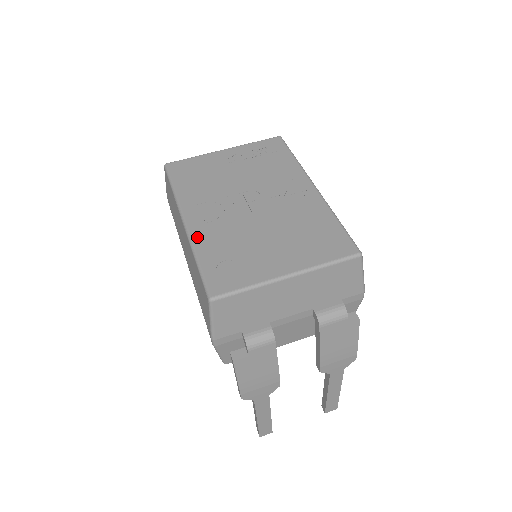
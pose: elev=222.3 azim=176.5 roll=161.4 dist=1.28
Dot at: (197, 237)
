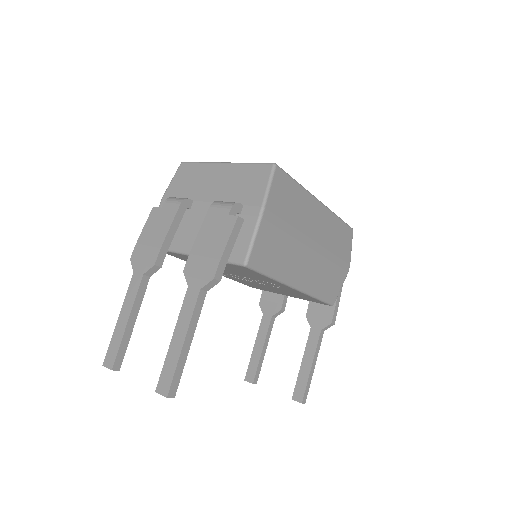
Dot at: occluded
